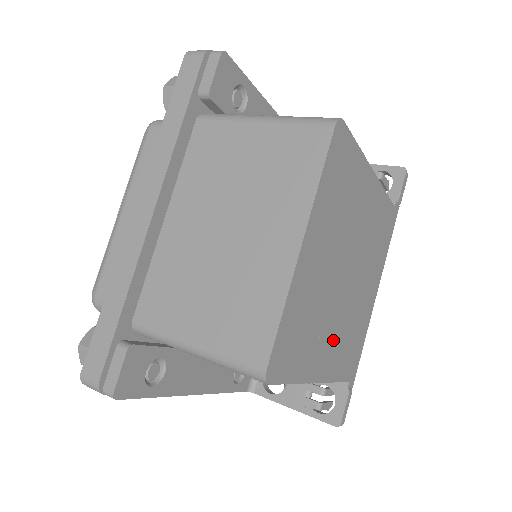
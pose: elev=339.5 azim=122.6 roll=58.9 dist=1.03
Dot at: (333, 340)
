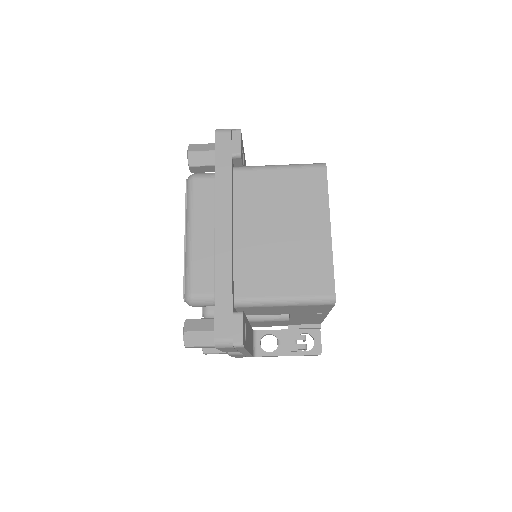
Dot at: occluded
